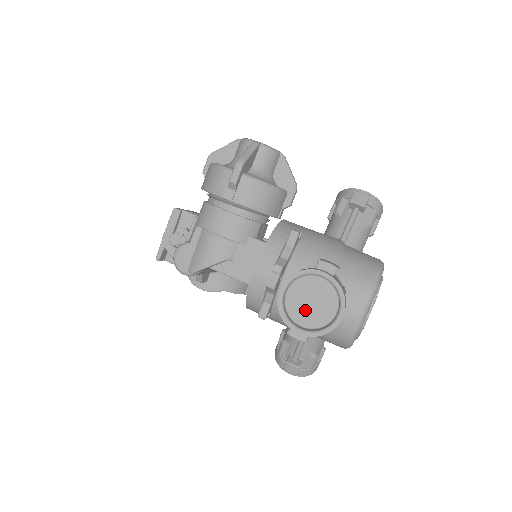
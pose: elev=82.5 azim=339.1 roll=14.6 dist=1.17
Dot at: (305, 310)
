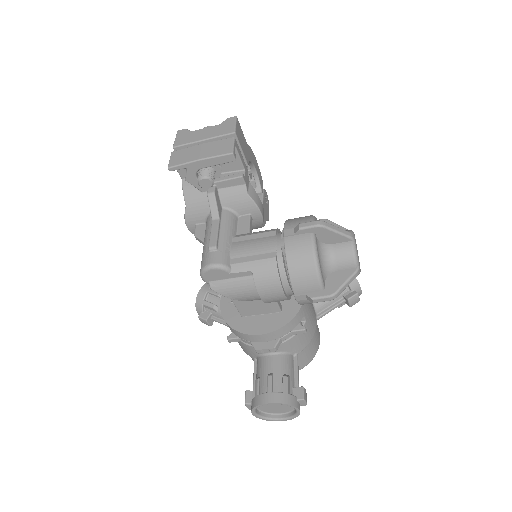
Dot at: (268, 406)
